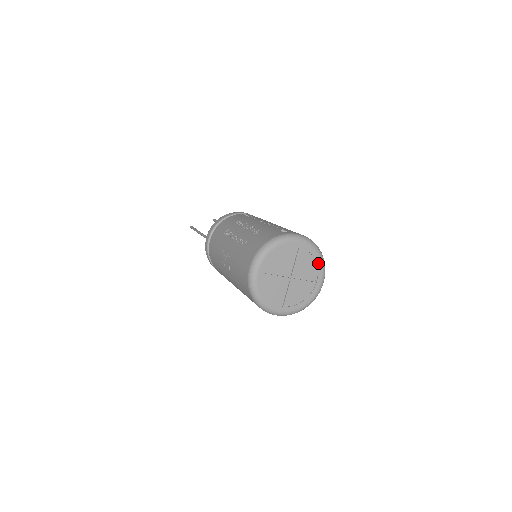
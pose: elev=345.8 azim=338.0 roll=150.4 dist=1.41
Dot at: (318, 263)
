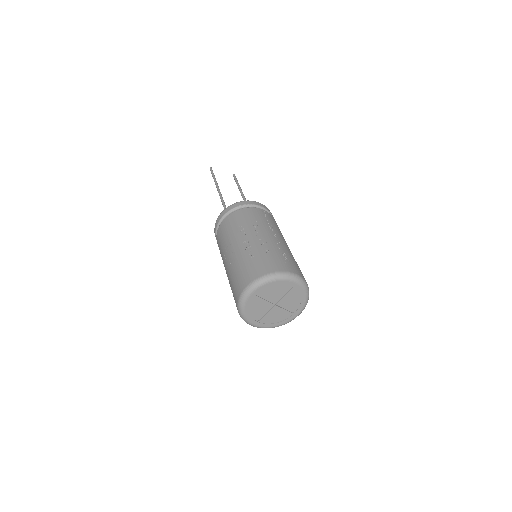
Dot at: (302, 302)
